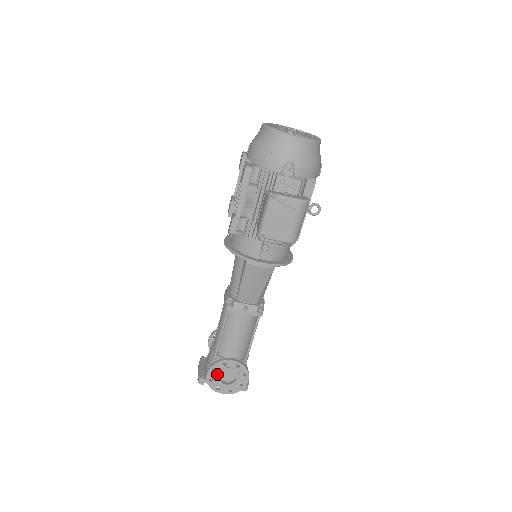
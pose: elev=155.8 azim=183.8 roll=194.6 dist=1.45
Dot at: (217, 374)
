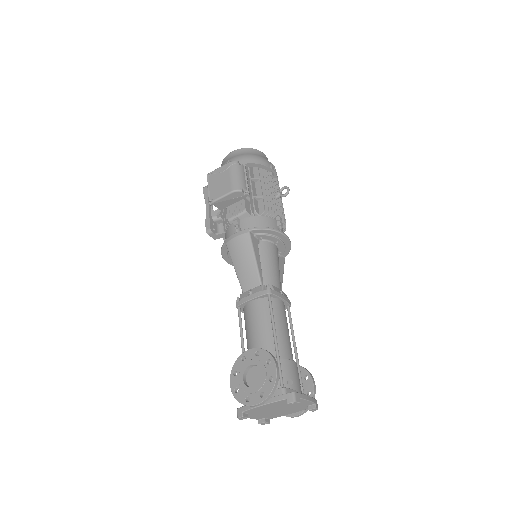
Dot at: (240, 377)
